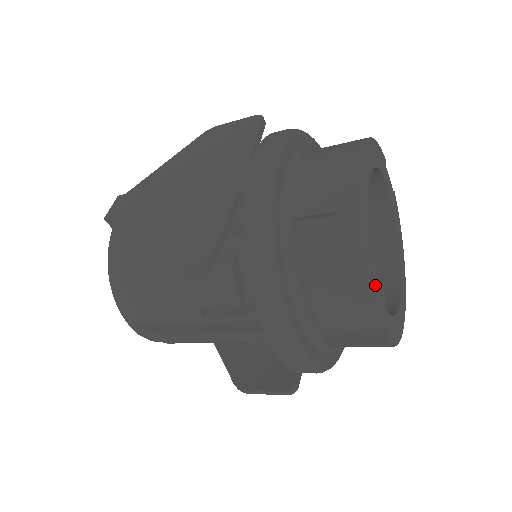
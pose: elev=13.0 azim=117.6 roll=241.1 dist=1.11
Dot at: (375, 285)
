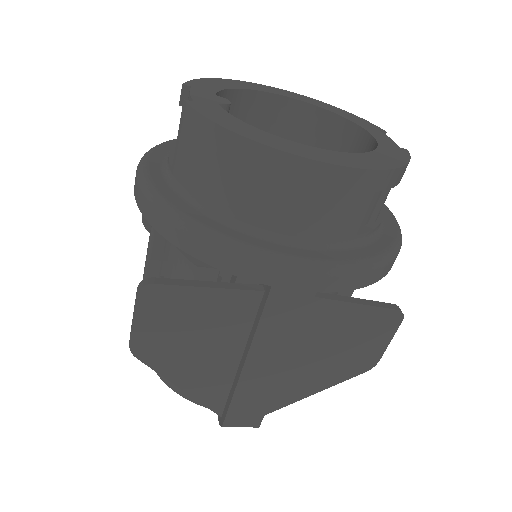
Dot at: (209, 89)
